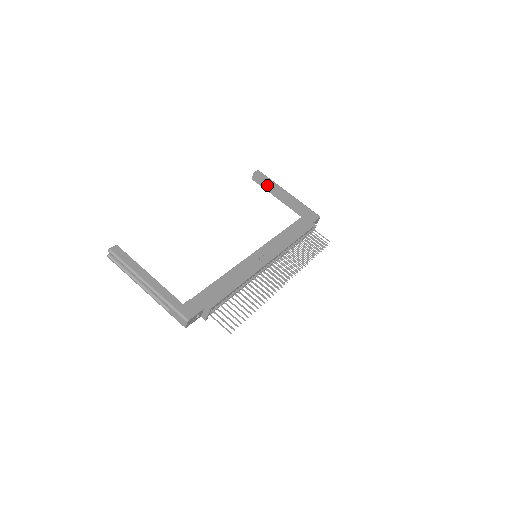
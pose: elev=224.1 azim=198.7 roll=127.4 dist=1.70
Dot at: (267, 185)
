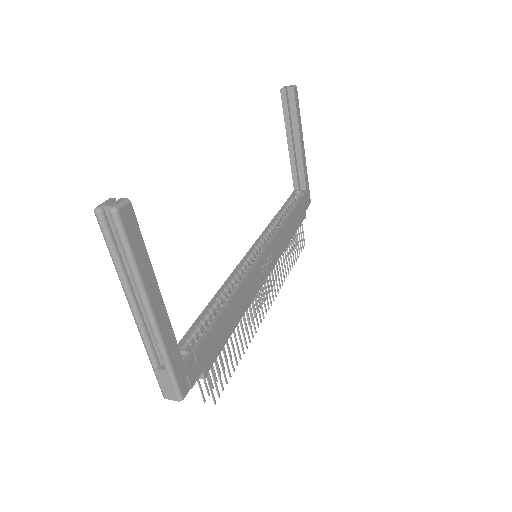
Dot at: (292, 118)
